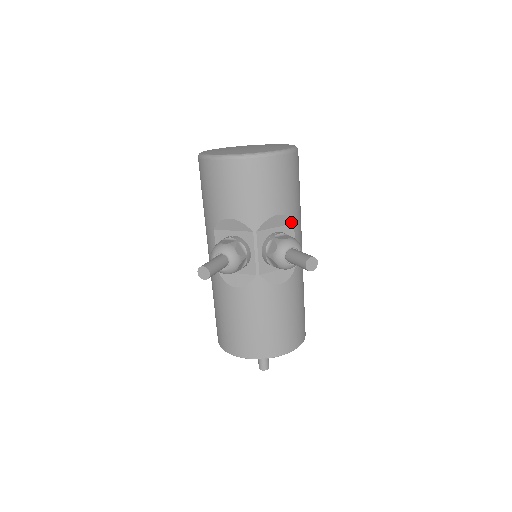
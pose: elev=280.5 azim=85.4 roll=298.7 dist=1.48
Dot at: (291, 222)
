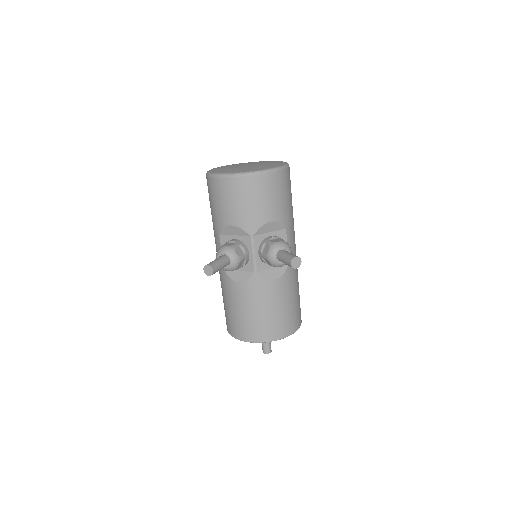
Dot at: (283, 227)
